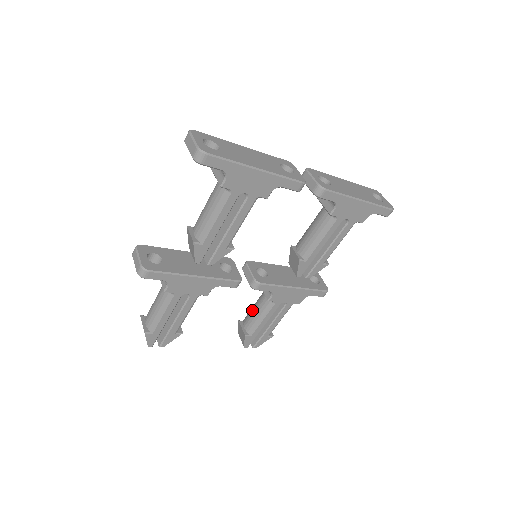
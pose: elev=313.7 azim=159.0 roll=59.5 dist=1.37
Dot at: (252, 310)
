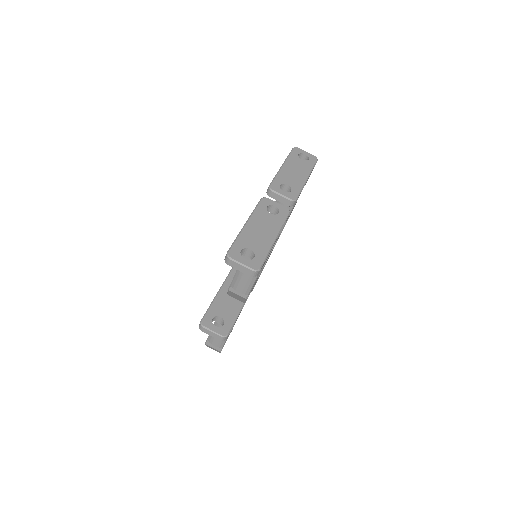
Dot at: occluded
